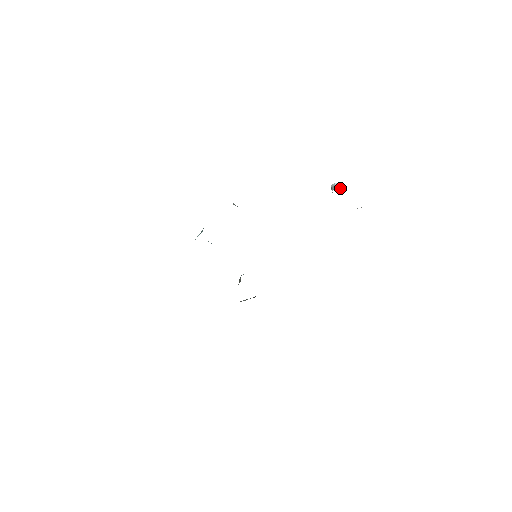
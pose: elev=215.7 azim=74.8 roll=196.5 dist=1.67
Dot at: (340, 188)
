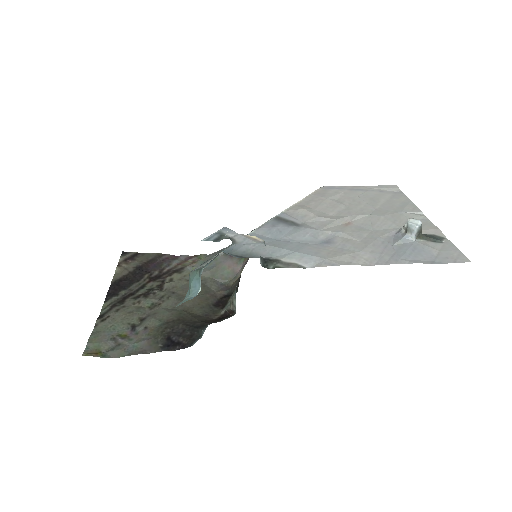
Dot at: (419, 234)
